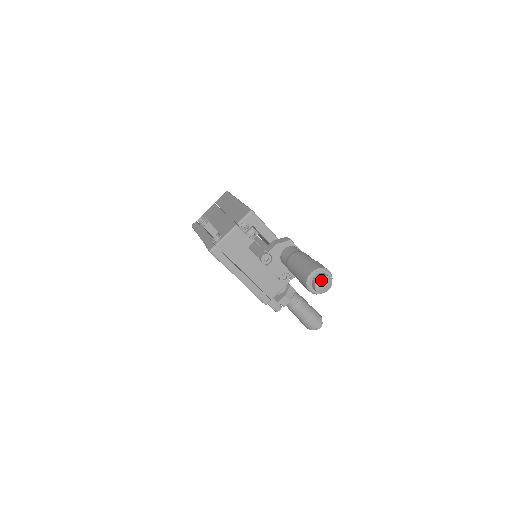
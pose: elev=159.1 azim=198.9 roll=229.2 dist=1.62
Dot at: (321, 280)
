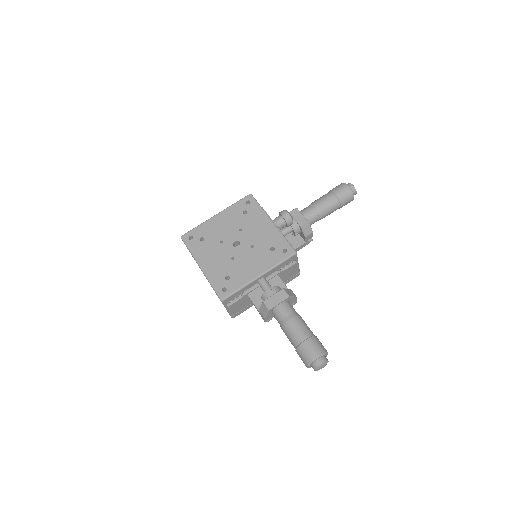
Dot at: (317, 370)
